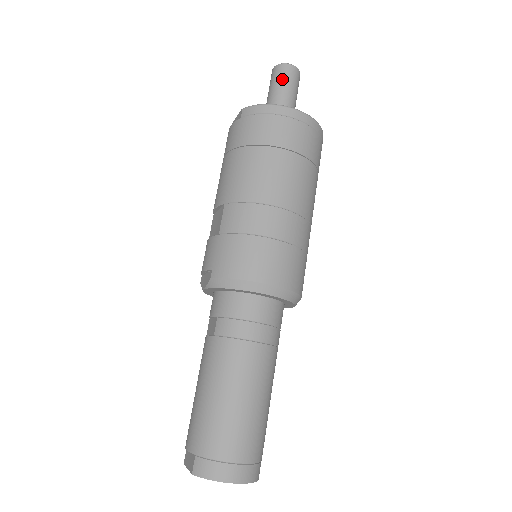
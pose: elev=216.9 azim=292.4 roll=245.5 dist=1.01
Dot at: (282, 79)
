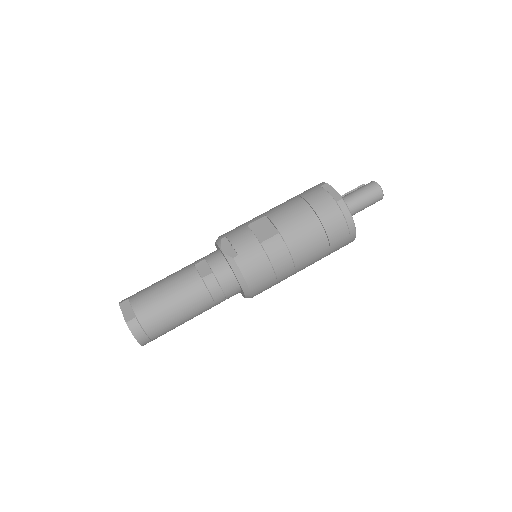
Dot at: (372, 198)
